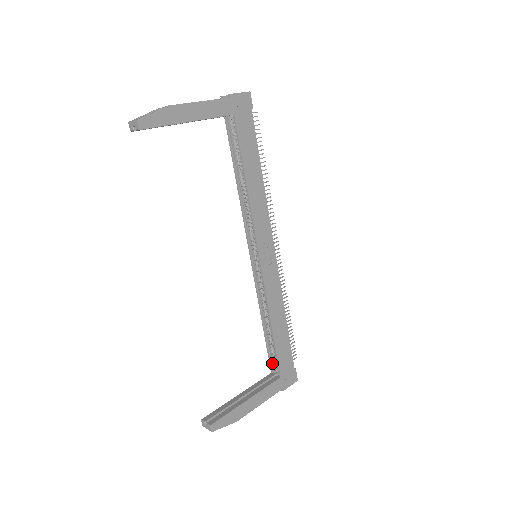
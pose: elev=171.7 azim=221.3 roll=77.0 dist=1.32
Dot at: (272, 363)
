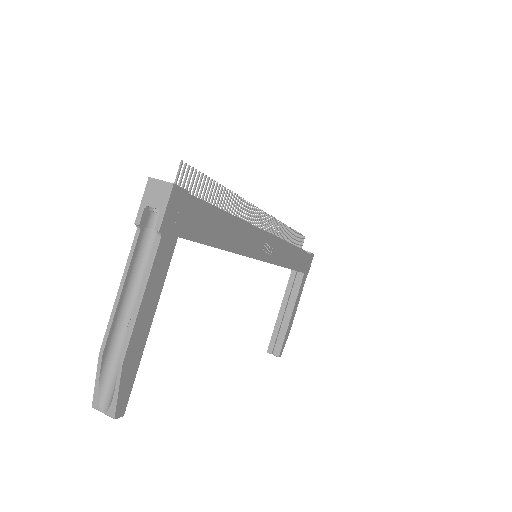
Dot at: occluded
